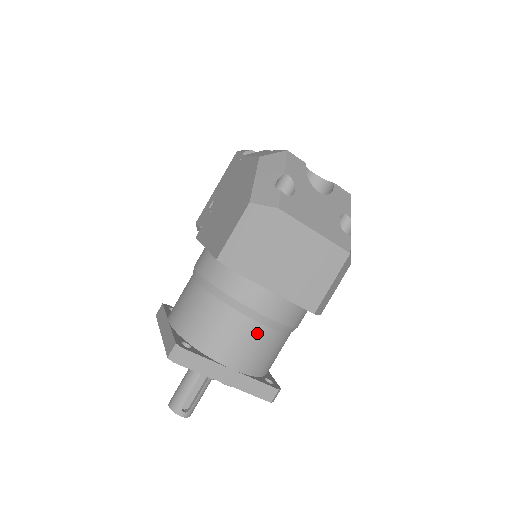
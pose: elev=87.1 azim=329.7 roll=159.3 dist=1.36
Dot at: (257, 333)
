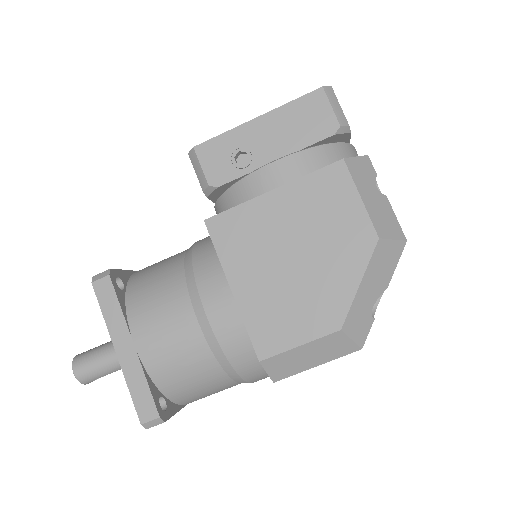
Dot at: occluded
